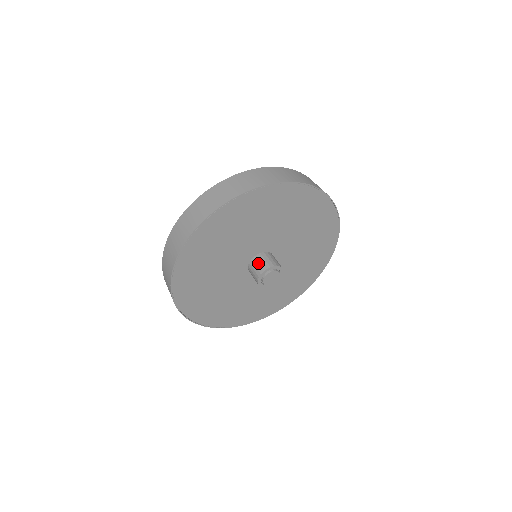
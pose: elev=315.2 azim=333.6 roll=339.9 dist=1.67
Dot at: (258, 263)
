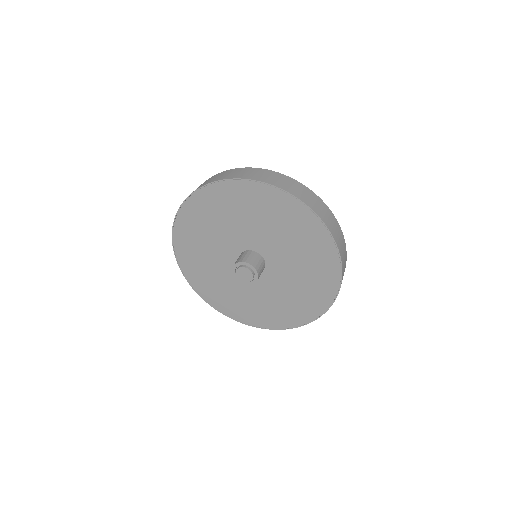
Dot at: (253, 257)
